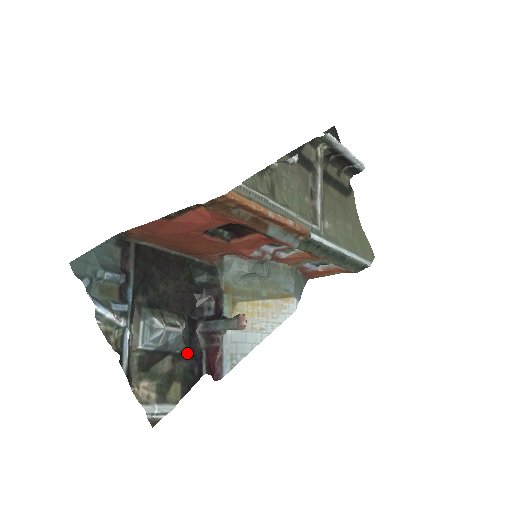
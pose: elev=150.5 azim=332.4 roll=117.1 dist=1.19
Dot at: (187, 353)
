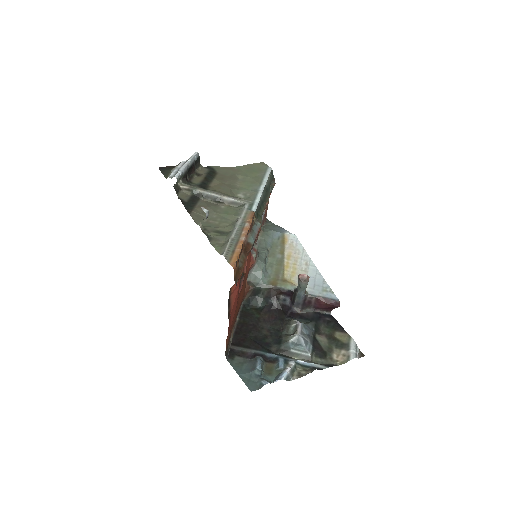
Dot at: (315, 323)
